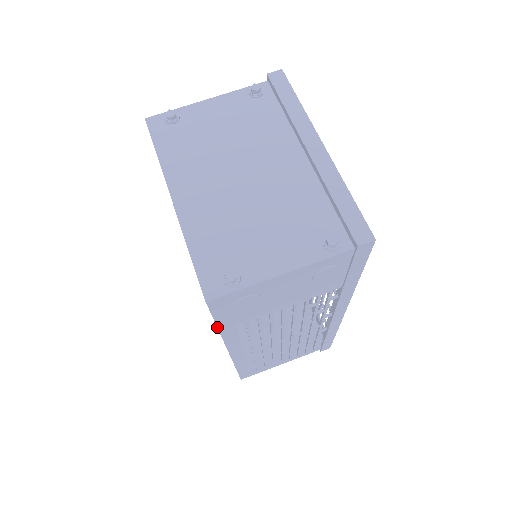
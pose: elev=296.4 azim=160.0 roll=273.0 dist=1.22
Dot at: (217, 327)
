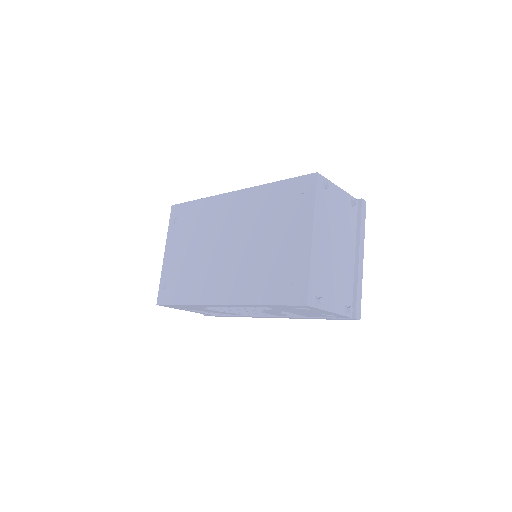
Dot at: (268, 305)
